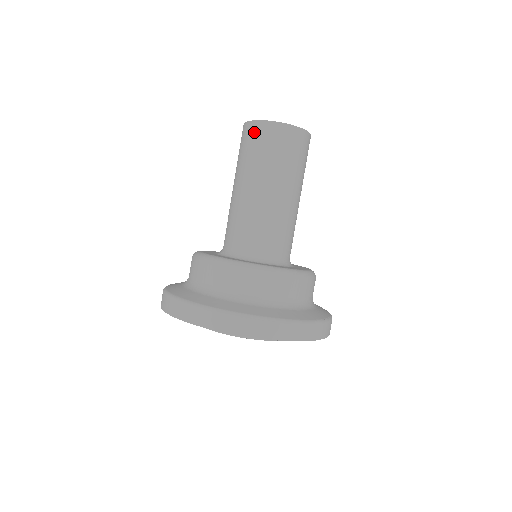
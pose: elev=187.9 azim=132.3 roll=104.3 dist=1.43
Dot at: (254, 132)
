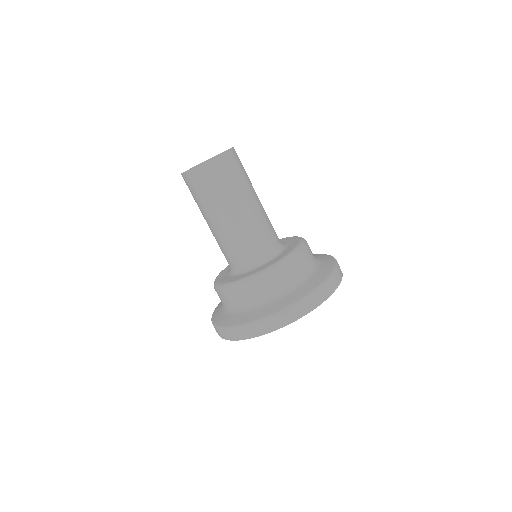
Dot at: (190, 180)
